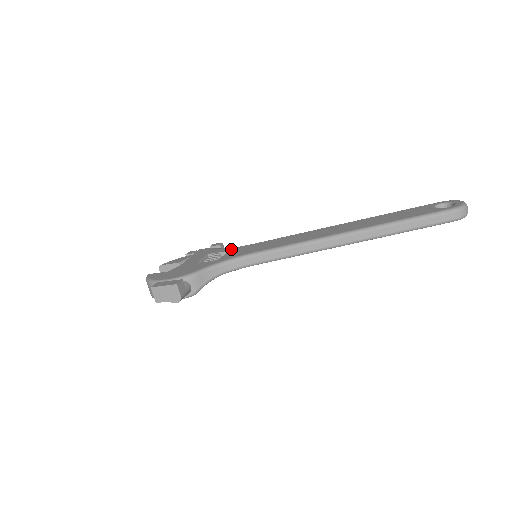
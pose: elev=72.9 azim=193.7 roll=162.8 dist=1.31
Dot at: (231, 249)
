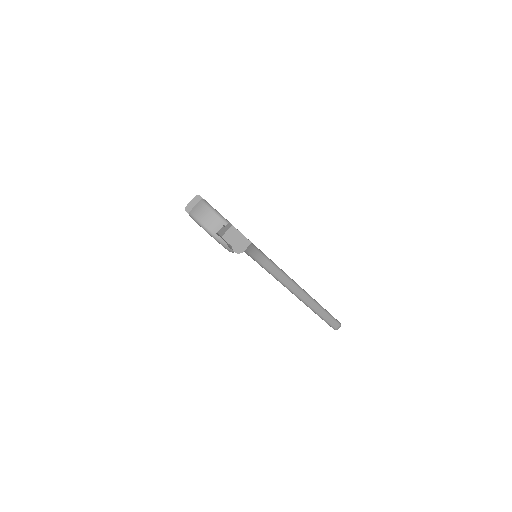
Dot at: occluded
